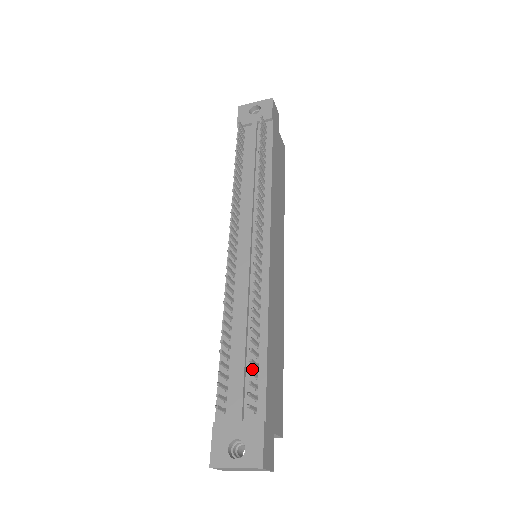
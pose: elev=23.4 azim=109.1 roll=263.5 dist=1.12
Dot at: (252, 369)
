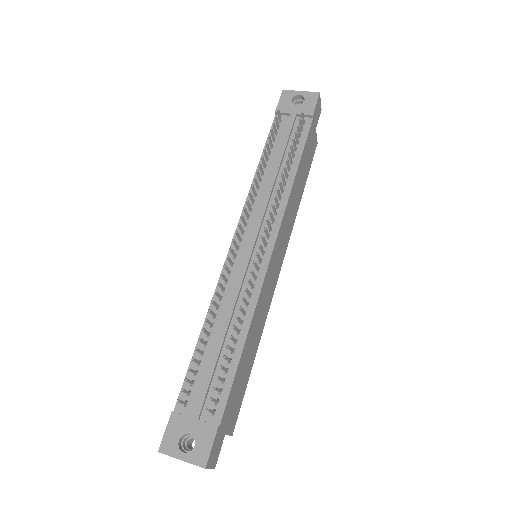
Dot at: (221, 372)
